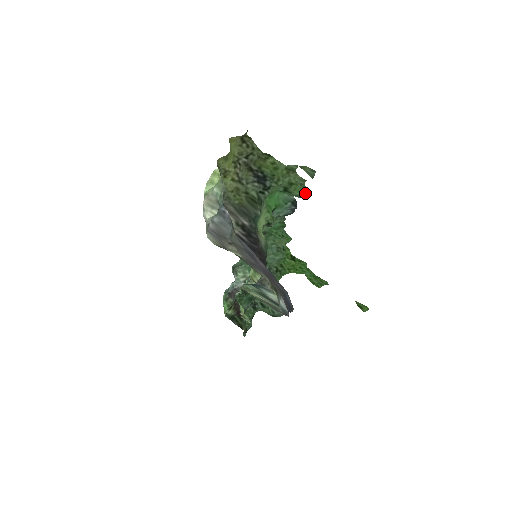
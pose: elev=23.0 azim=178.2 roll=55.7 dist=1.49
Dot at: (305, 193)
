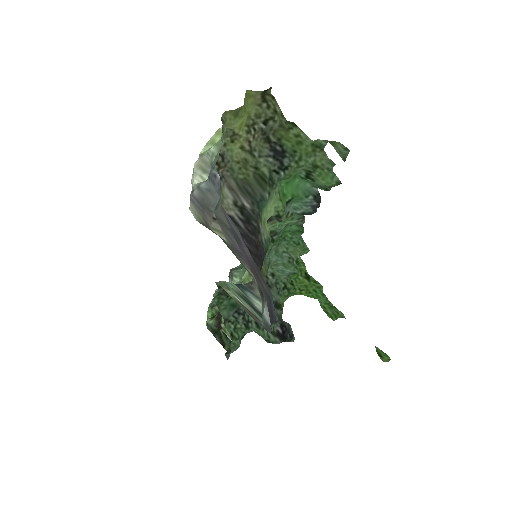
Dot at: (332, 182)
